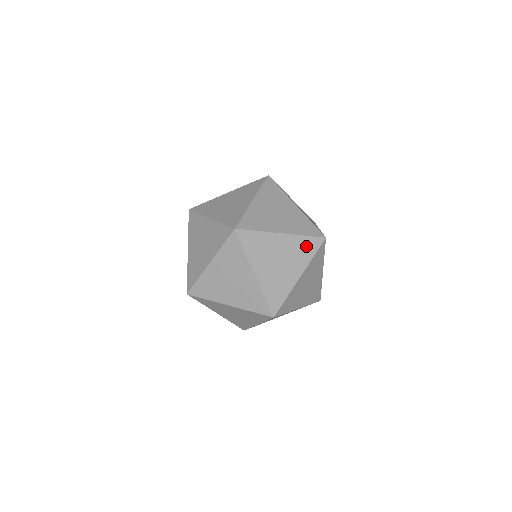
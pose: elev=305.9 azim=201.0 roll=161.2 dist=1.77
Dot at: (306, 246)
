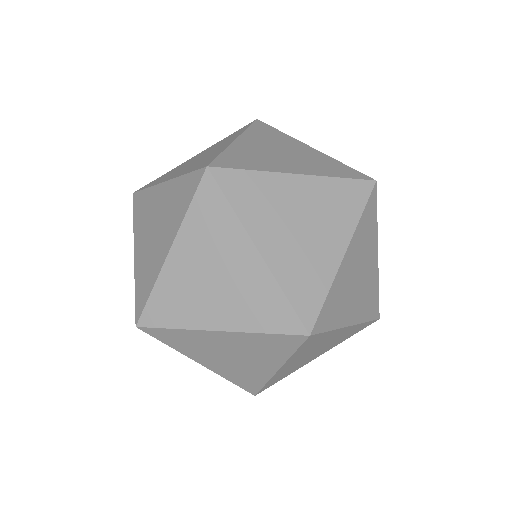
Dot at: (368, 222)
